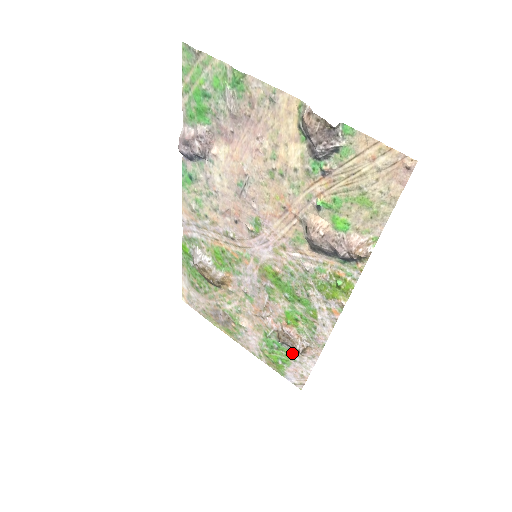
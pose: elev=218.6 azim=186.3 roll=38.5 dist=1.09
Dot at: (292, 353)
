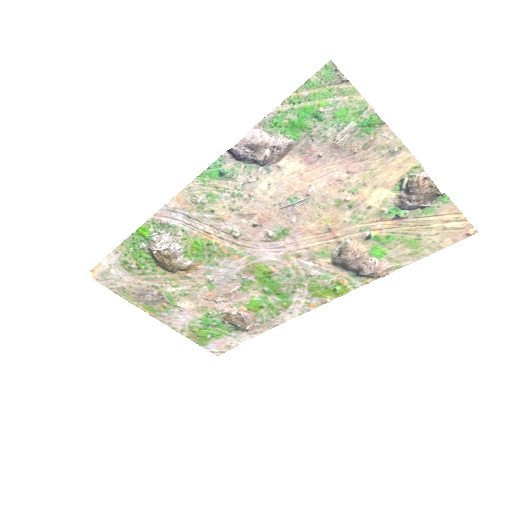
Dot at: (231, 330)
